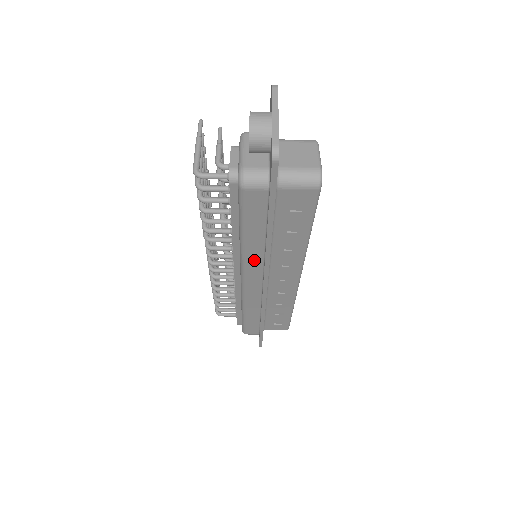
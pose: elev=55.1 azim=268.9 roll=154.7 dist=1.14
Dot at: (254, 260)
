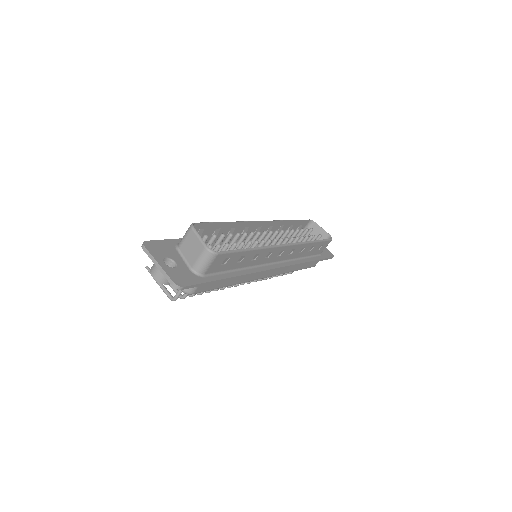
Dot at: (250, 277)
